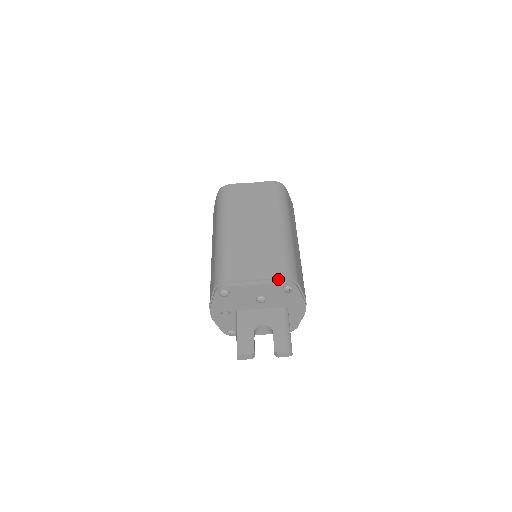
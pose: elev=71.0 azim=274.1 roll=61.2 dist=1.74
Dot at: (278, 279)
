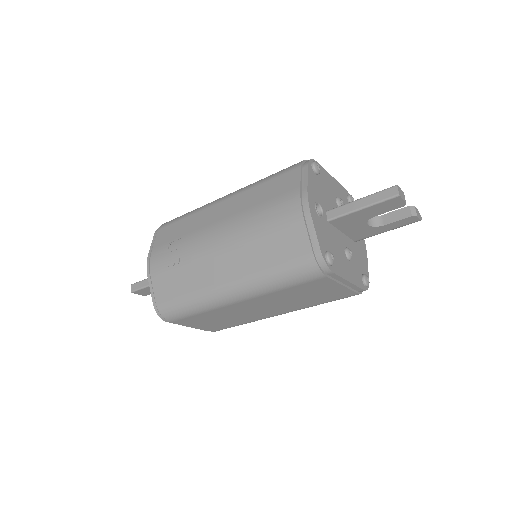
Dot at: (209, 330)
